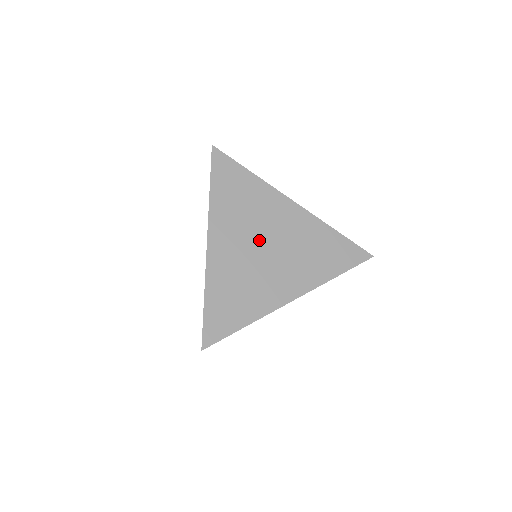
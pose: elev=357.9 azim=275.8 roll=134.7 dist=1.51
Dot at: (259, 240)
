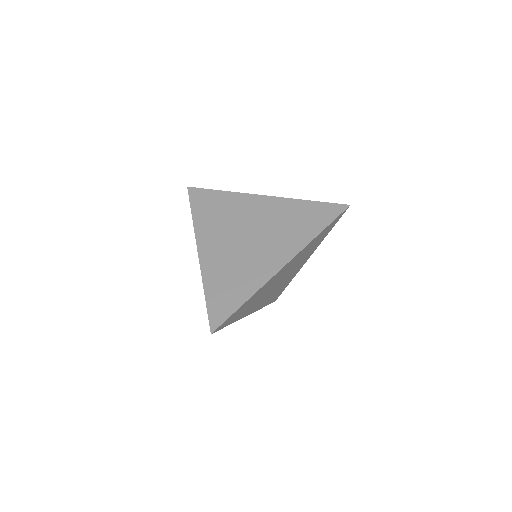
Dot at: (240, 234)
